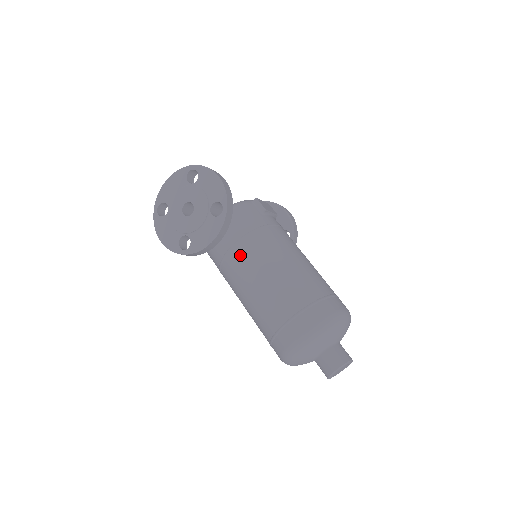
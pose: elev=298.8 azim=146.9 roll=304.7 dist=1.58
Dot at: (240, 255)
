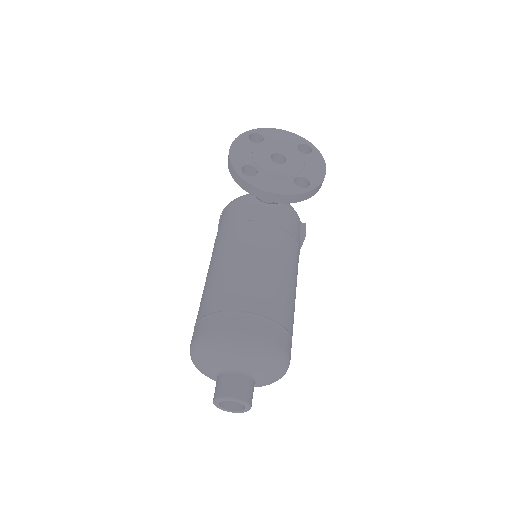
Dot at: (264, 233)
